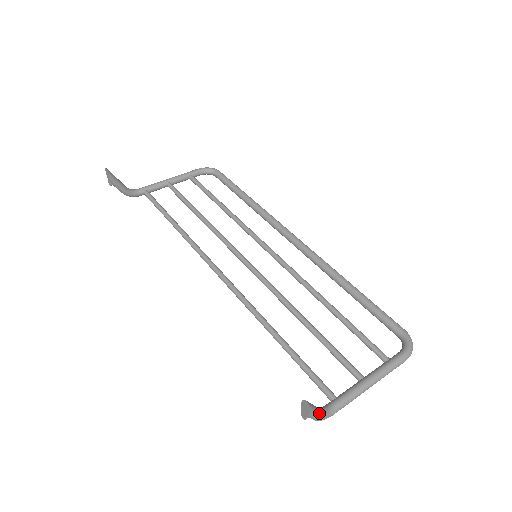
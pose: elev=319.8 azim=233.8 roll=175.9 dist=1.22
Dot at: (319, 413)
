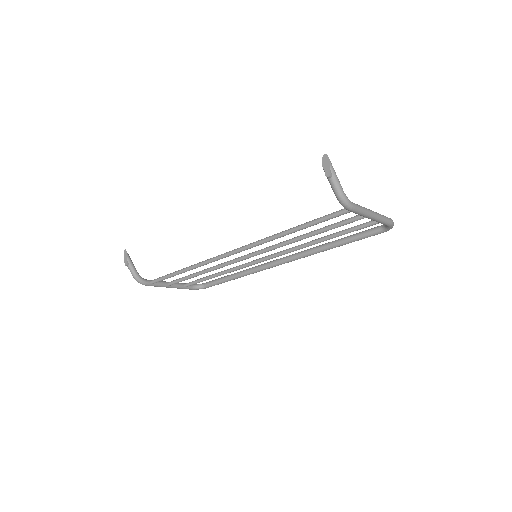
Dot at: (339, 182)
